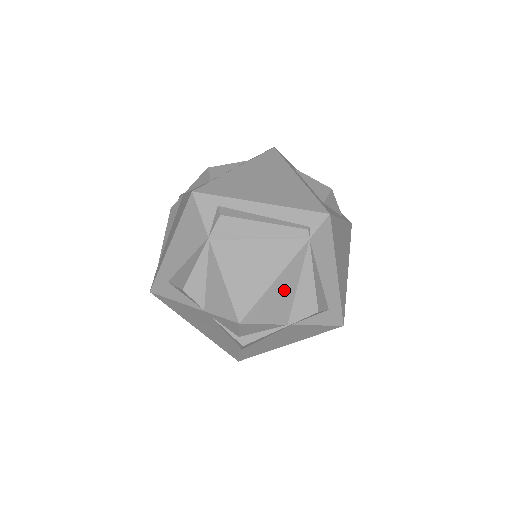
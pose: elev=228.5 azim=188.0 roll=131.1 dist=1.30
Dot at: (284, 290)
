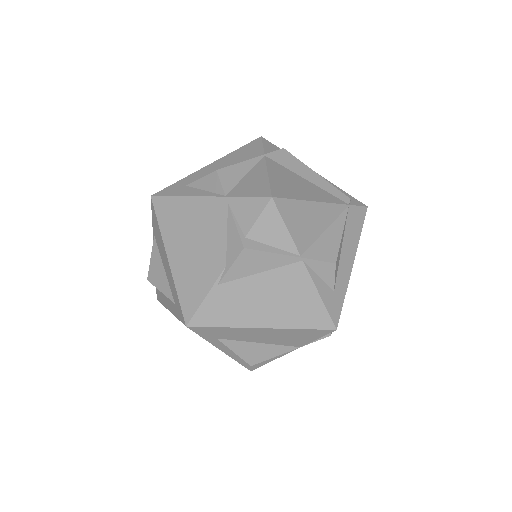
Dot at: (315, 220)
